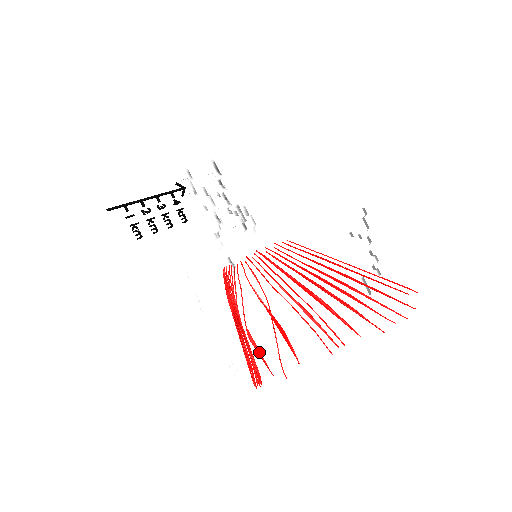
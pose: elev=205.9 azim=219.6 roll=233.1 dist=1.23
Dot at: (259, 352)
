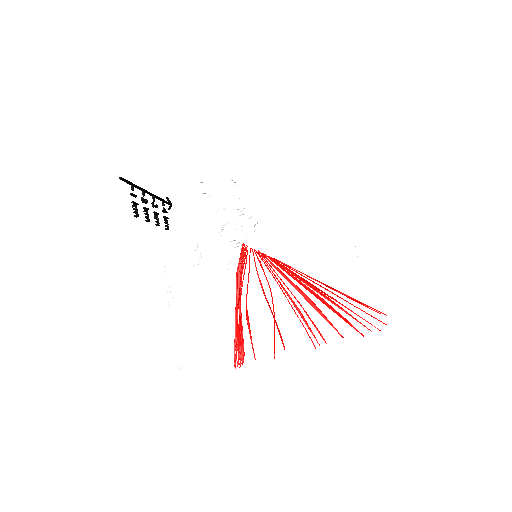
Dot at: (250, 331)
